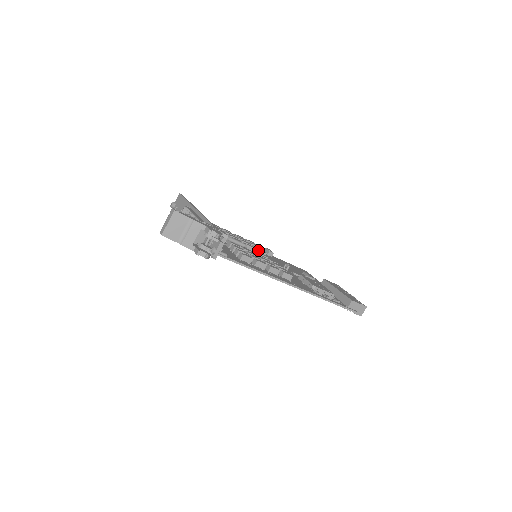
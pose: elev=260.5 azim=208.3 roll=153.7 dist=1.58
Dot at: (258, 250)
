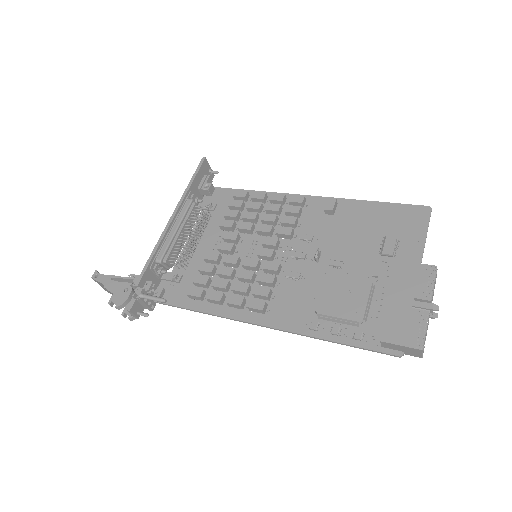
Dot at: (270, 238)
